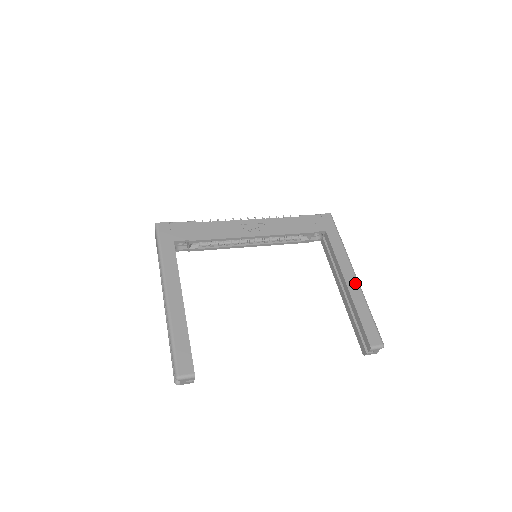
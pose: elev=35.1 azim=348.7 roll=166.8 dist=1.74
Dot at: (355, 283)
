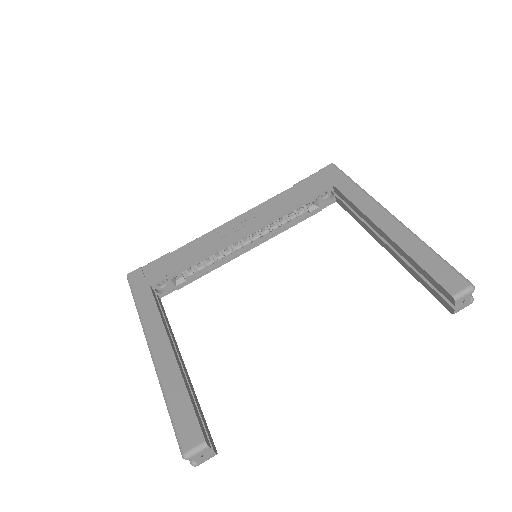
Dot at: (395, 225)
